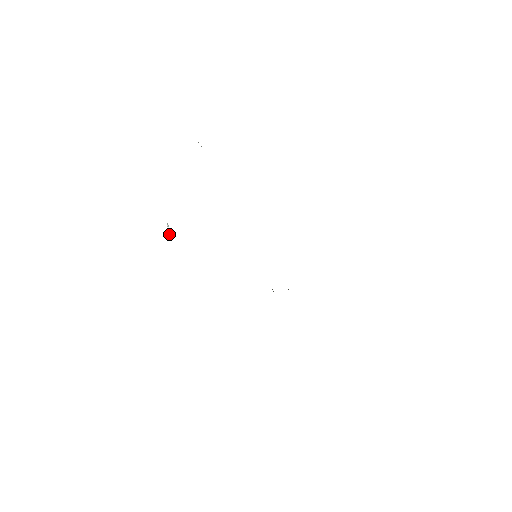
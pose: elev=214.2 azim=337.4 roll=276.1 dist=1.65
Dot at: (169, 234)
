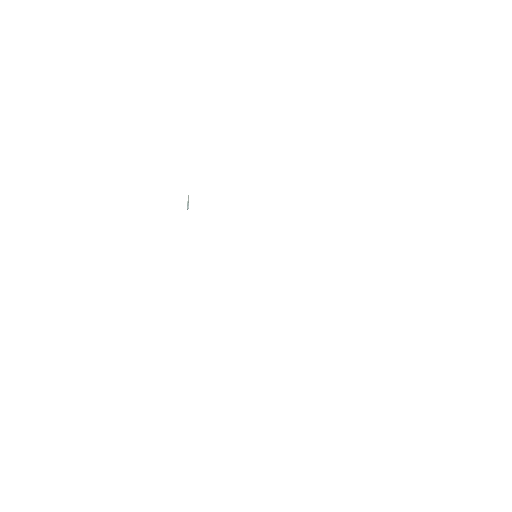
Dot at: (187, 207)
